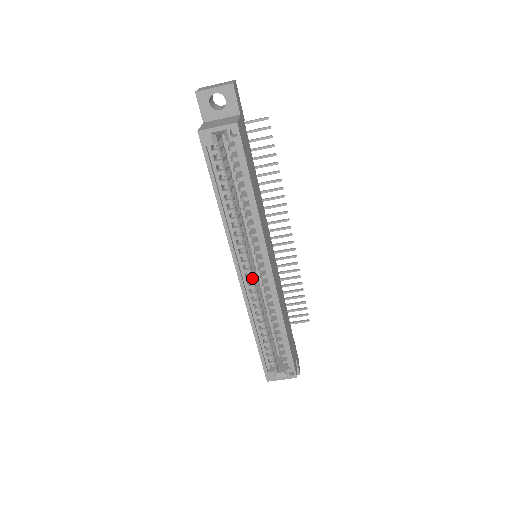
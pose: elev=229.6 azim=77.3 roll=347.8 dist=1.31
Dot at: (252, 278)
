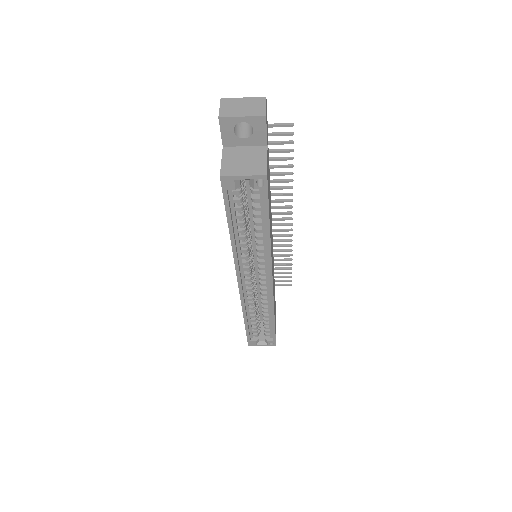
Dot at: (251, 284)
